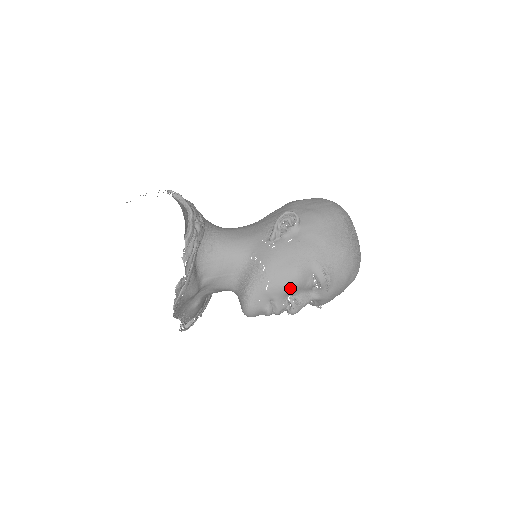
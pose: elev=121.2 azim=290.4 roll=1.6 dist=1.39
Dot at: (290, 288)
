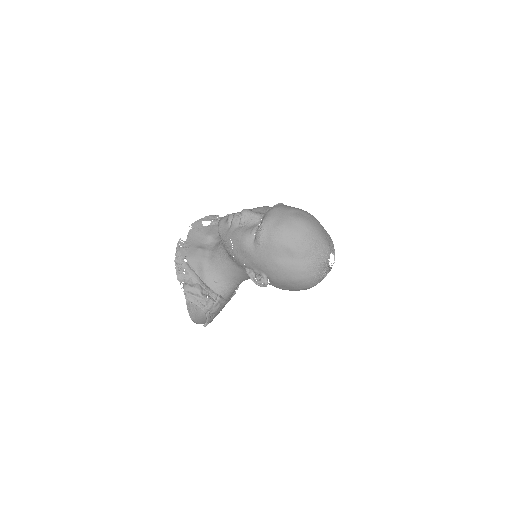
Dot at: (256, 208)
